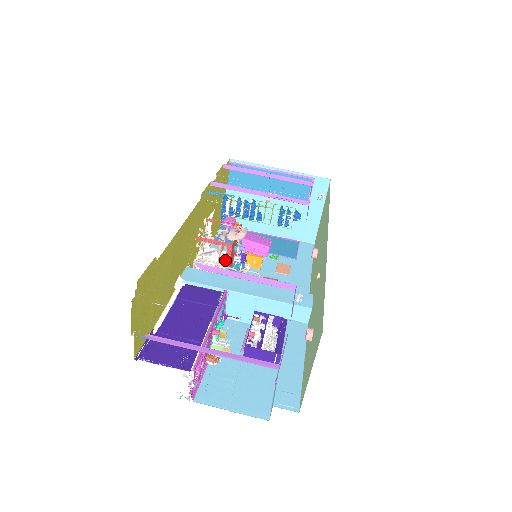
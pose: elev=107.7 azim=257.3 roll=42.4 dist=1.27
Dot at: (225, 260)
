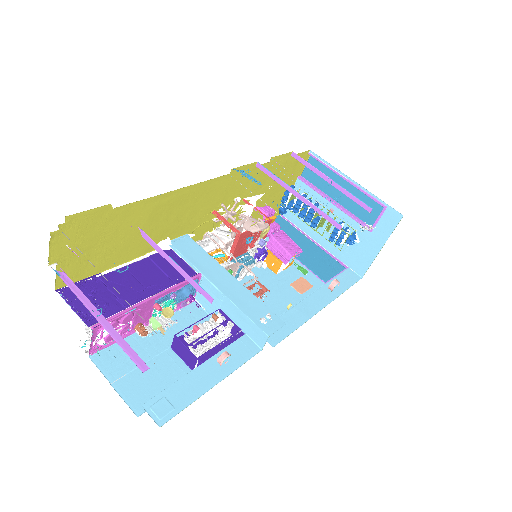
Dot at: (232, 246)
